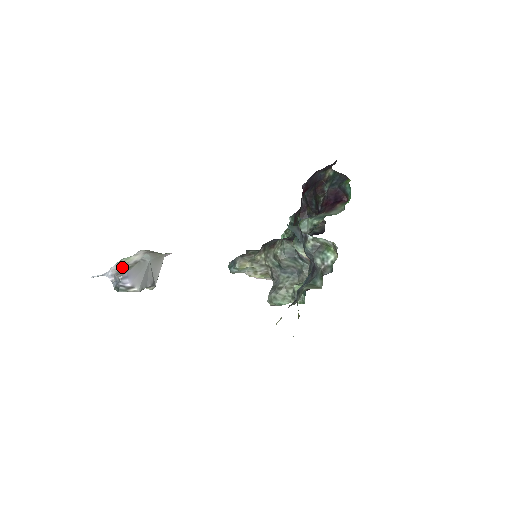
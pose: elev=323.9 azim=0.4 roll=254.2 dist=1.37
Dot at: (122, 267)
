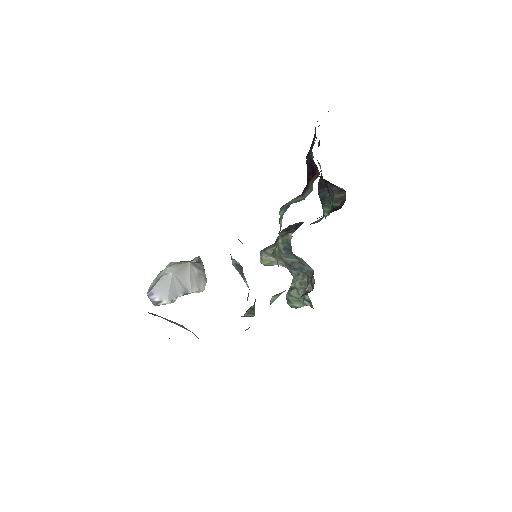
Dot at: (154, 282)
